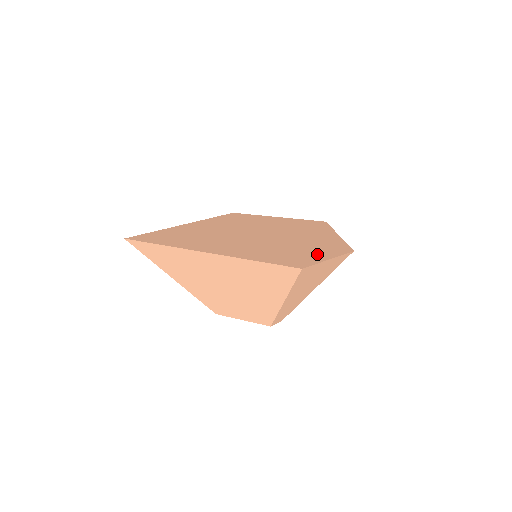
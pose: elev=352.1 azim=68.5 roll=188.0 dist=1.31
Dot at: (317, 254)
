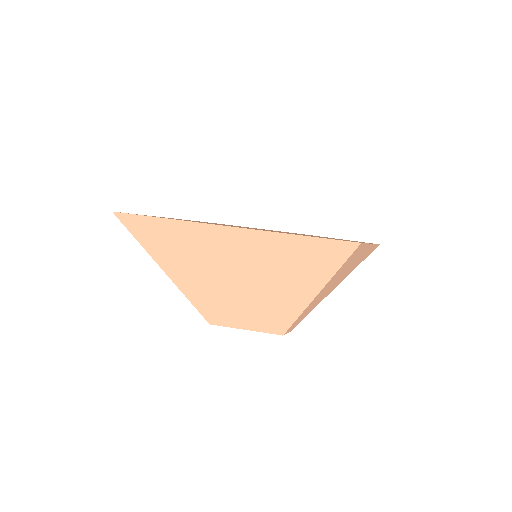
Dot at: occluded
